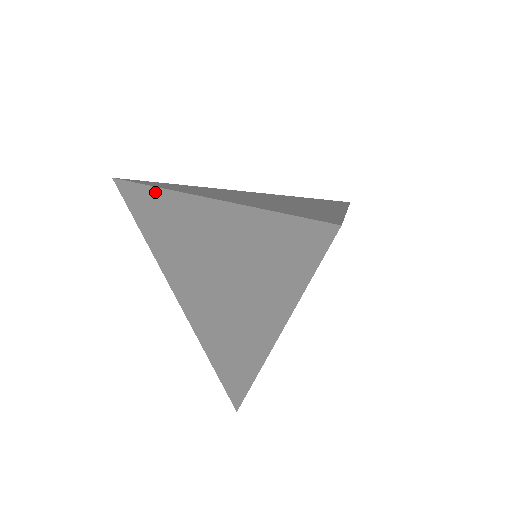
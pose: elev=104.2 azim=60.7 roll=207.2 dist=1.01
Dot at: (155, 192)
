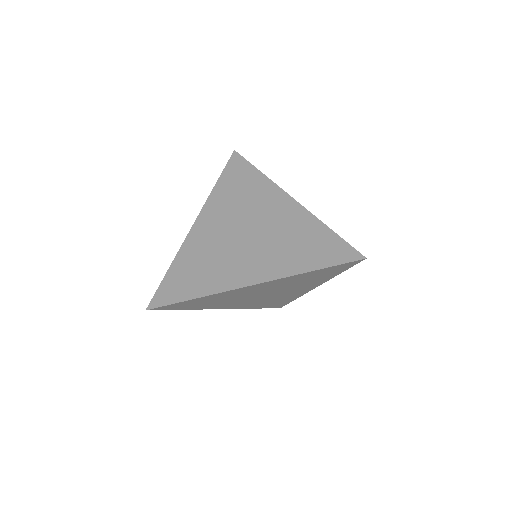
Dot at: (261, 176)
